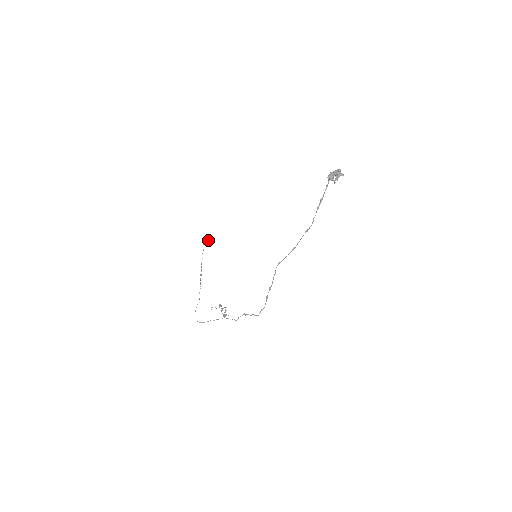
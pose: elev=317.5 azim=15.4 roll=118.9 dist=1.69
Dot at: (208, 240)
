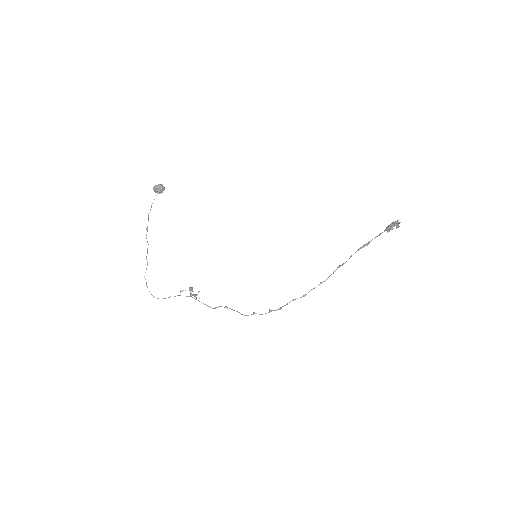
Dot at: (164, 189)
